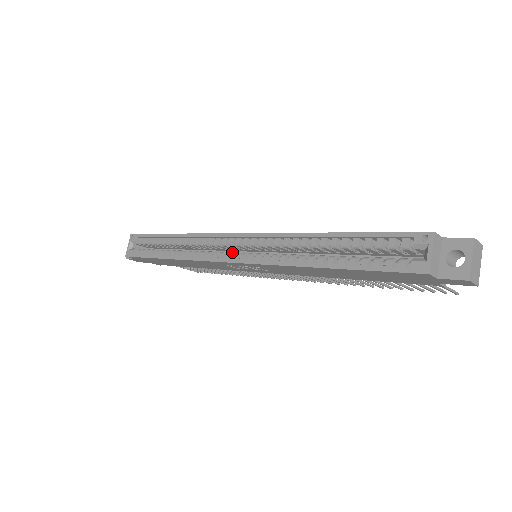
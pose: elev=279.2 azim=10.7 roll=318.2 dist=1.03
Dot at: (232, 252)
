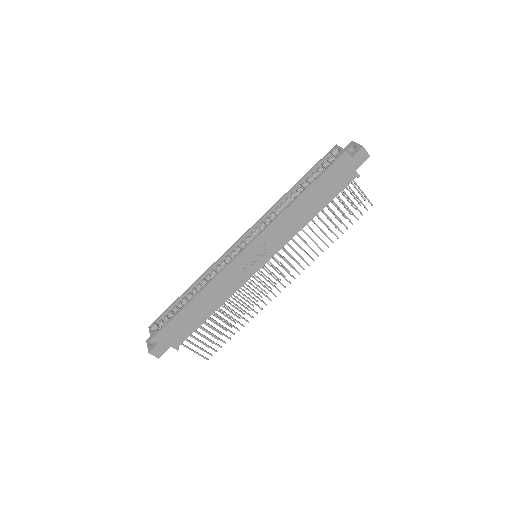
Dot at: occluded
